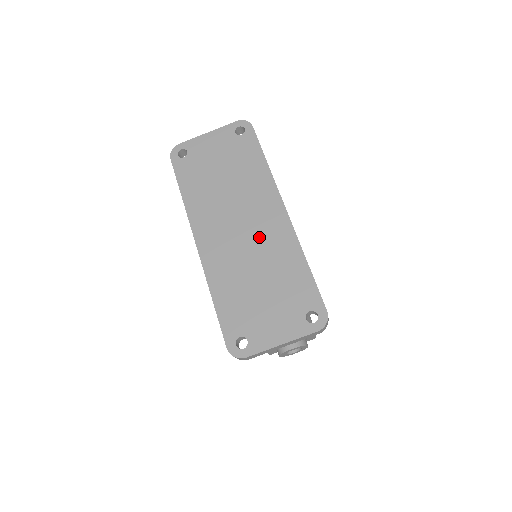
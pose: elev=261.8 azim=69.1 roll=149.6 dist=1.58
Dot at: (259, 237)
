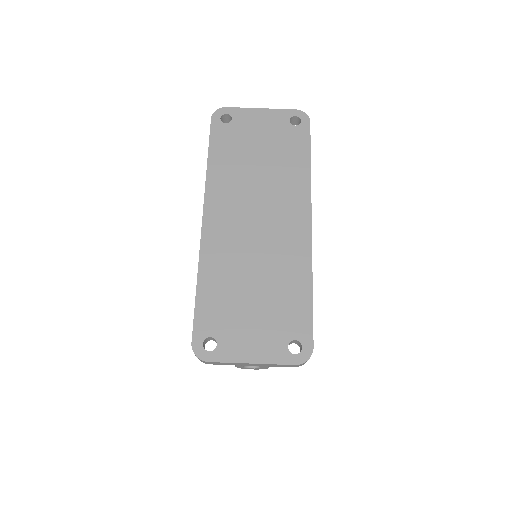
Dot at: (272, 239)
